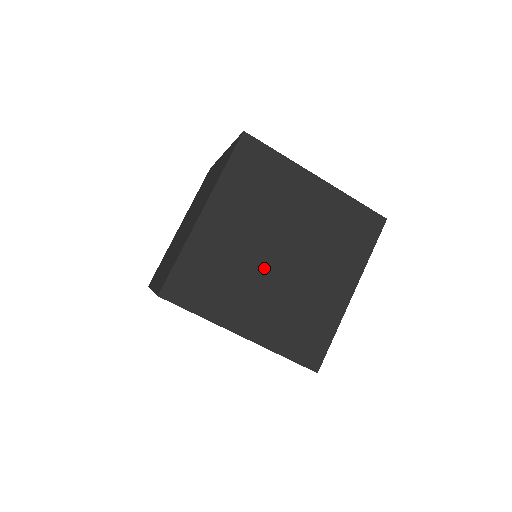
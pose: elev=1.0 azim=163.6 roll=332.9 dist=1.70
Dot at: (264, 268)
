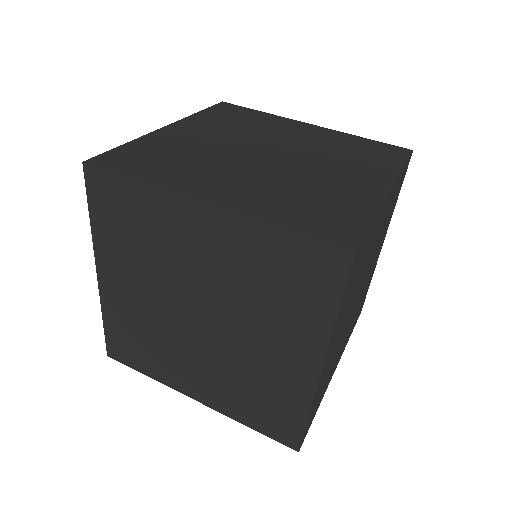
Dot at: (349, 320)
